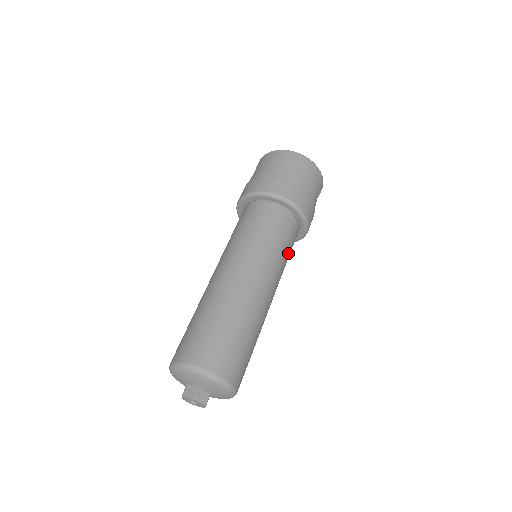
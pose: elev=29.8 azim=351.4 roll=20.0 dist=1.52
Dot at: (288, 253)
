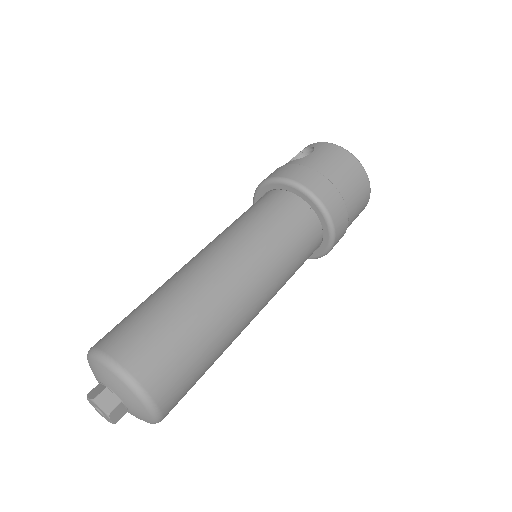
Dot at: occluded
